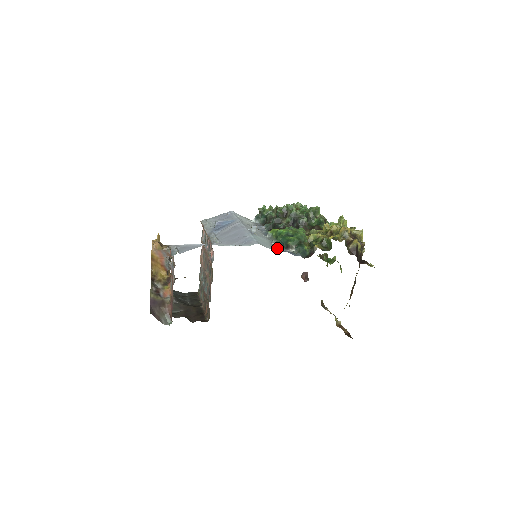
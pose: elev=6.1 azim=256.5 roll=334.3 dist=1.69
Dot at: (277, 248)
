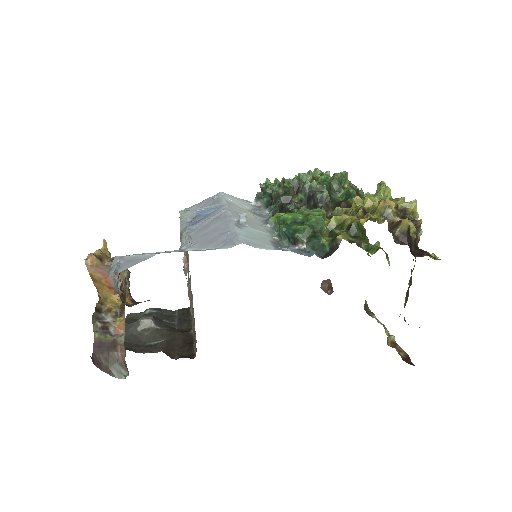
Dot at: (279, 245)
